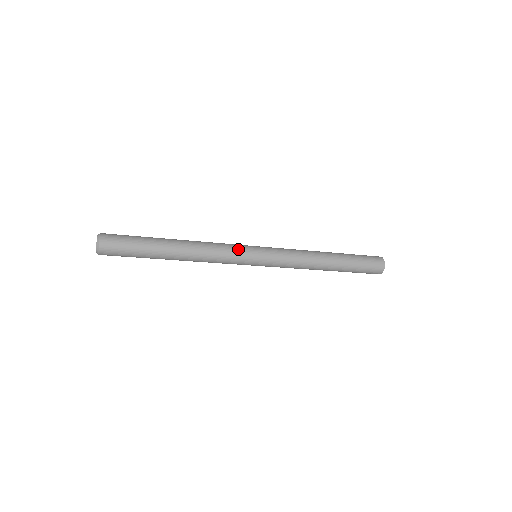
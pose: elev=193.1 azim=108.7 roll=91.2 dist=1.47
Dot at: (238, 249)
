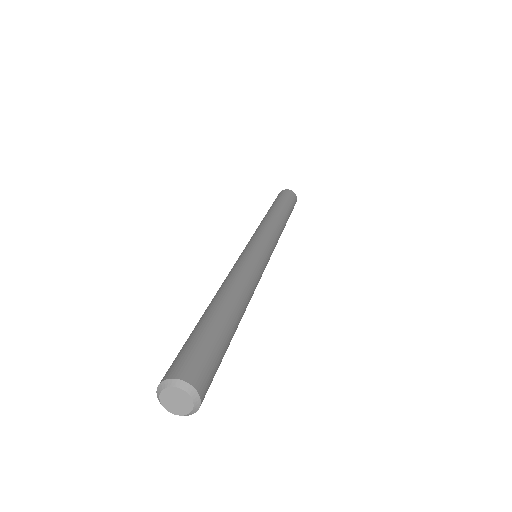
Dot at: occluded
